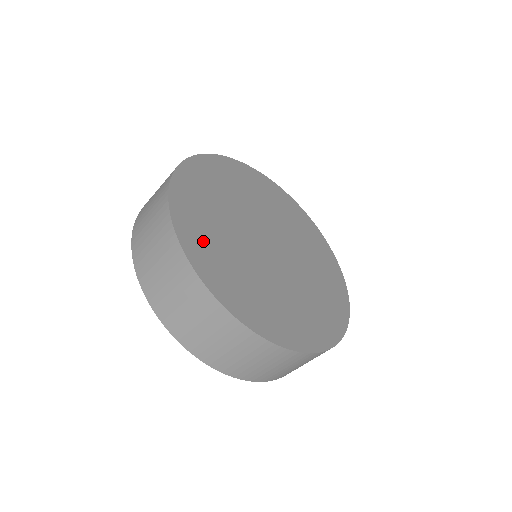
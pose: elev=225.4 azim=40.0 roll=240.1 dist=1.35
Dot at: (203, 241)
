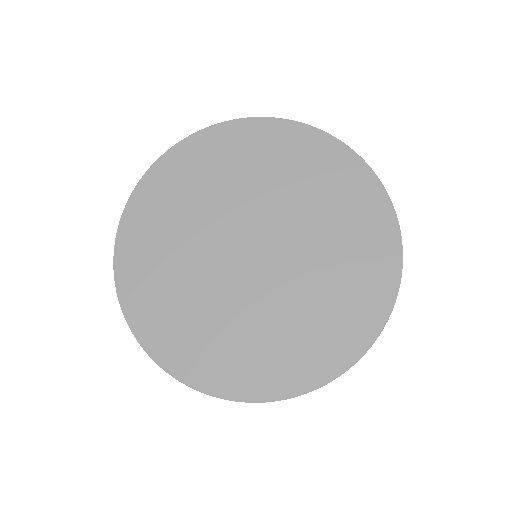
Dot at: (230, 364)
